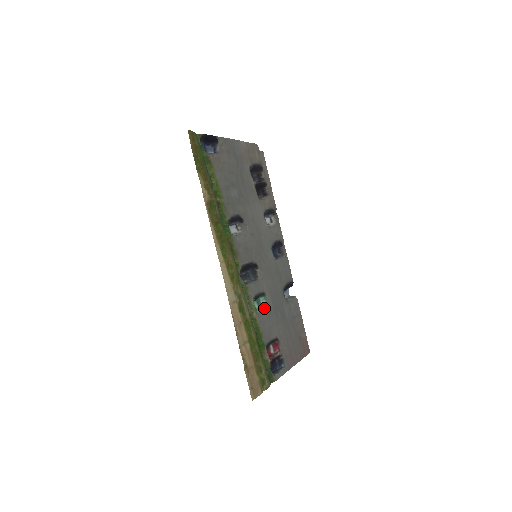
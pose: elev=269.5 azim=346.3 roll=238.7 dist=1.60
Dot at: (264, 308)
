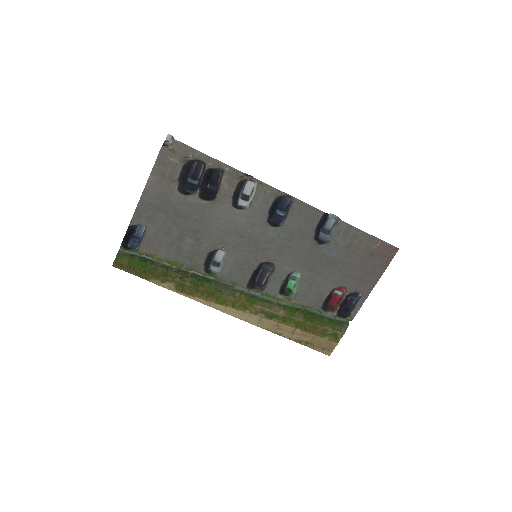
Dot at: (300, 282)
